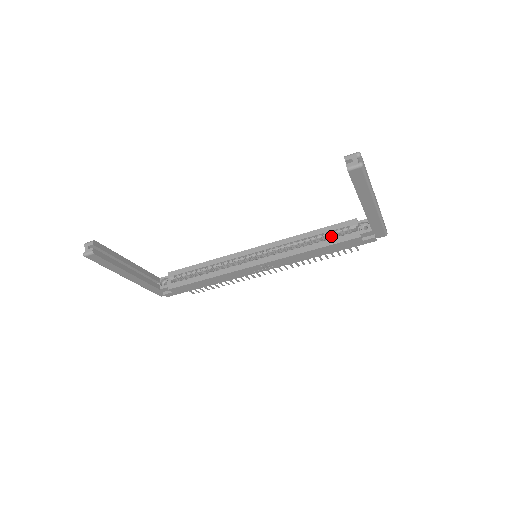
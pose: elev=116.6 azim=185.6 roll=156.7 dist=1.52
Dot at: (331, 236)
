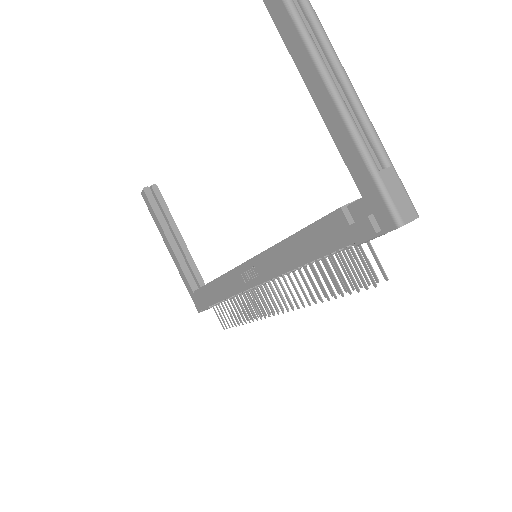
Dot at: occluded
